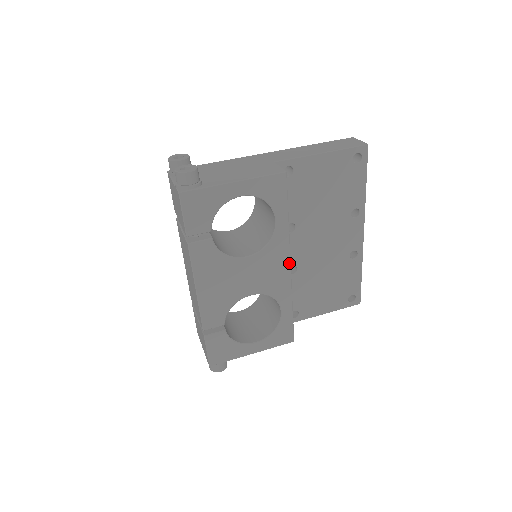
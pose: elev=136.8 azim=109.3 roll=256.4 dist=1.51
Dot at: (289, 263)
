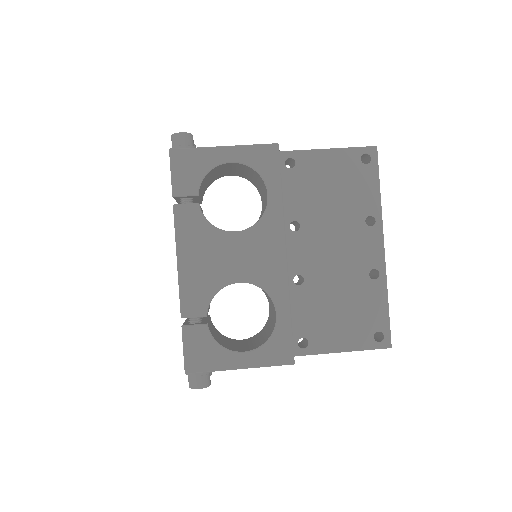
Dot at: (284, 249)
